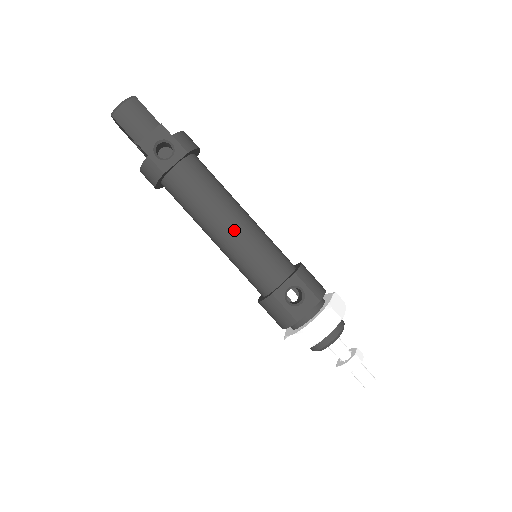
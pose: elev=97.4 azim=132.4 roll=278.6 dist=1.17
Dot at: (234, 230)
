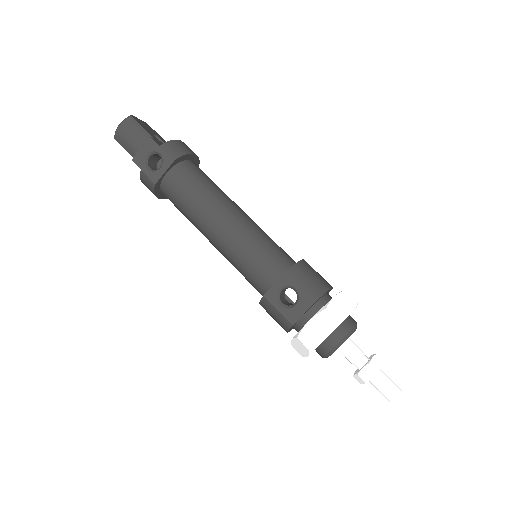
Dot at: (223, 232)
